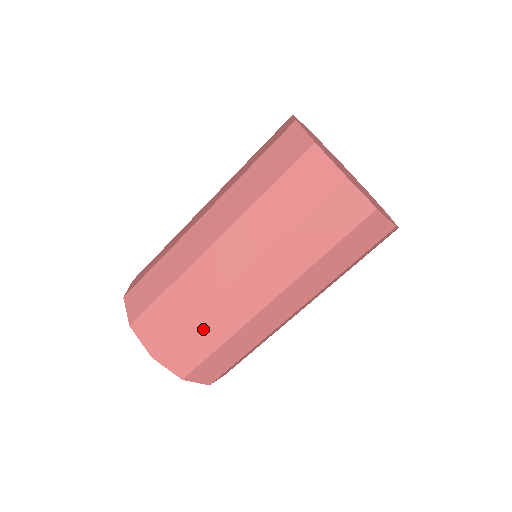
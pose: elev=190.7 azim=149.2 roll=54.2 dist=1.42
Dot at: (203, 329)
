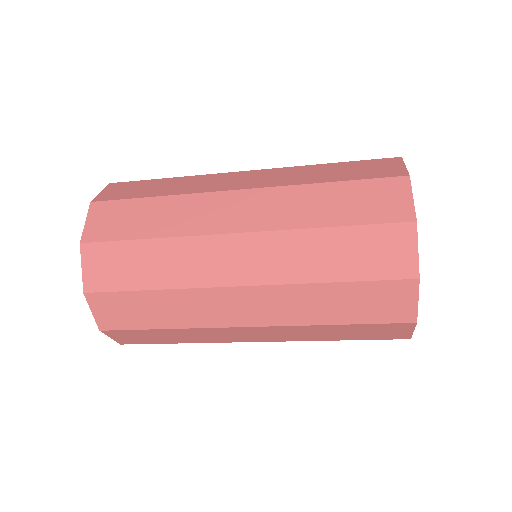
Dot at: occluded
